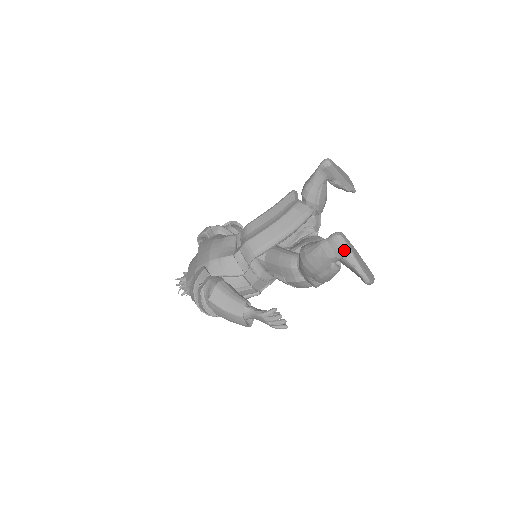
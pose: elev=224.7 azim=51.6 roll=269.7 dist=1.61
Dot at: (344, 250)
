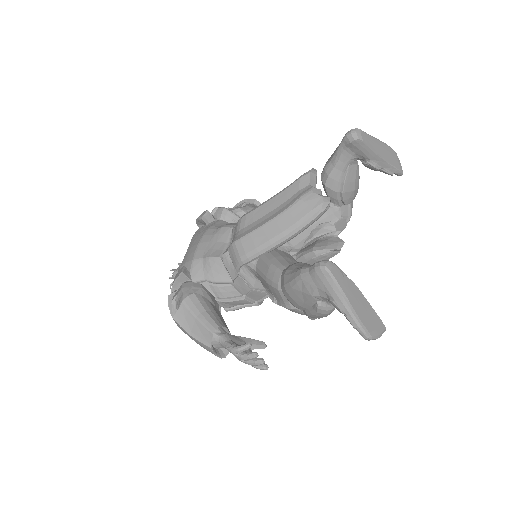
Dot at: (331, 289)
